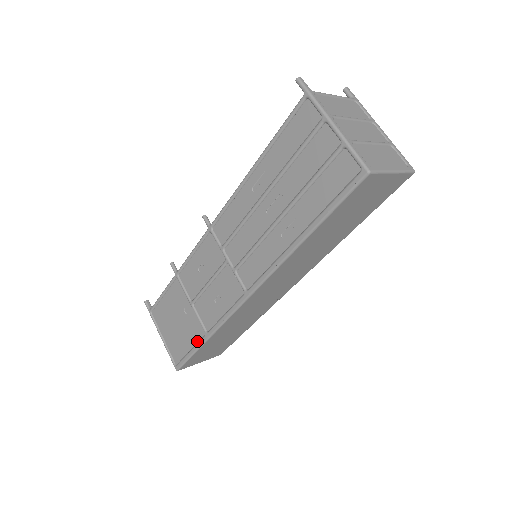
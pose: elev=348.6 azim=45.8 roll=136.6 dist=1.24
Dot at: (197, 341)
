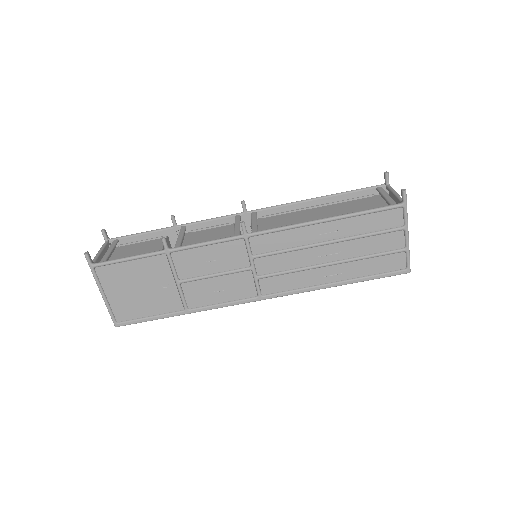
Dot at: (168, 312)
